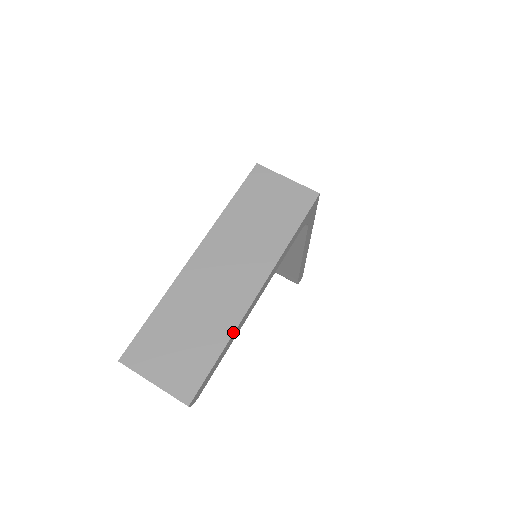
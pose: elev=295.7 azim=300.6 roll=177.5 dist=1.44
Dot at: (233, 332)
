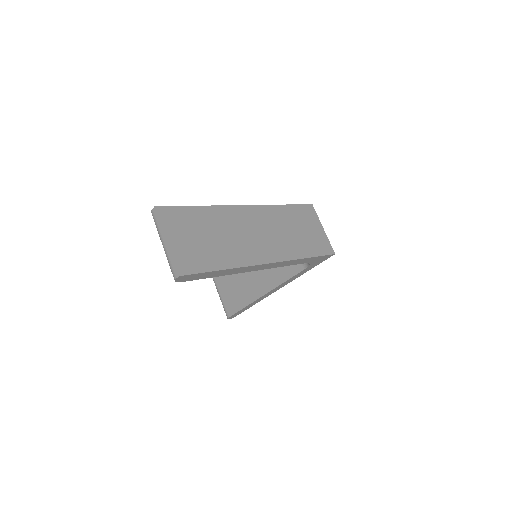
Dot at: (238, 267)
